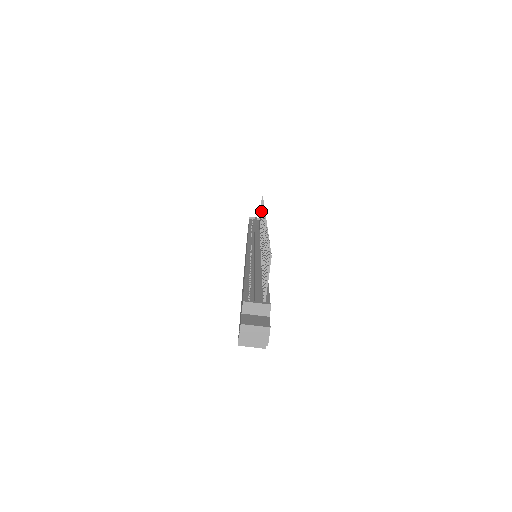
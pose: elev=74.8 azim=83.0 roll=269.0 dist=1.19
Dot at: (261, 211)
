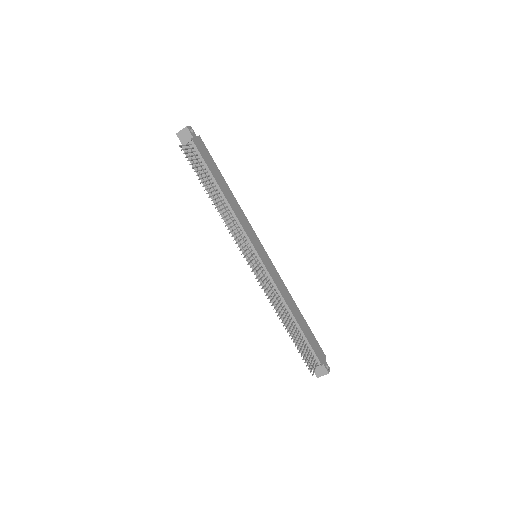
Dot at: occluded
